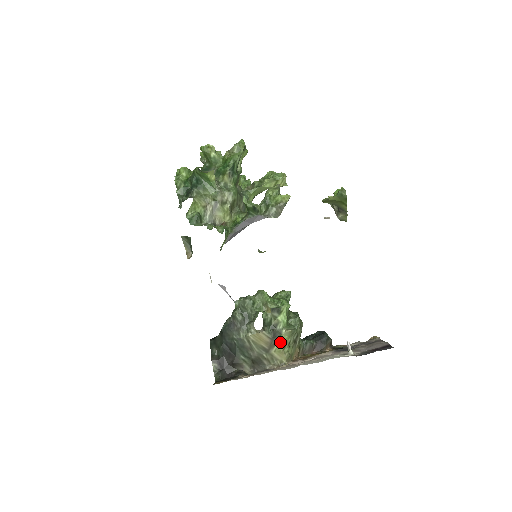
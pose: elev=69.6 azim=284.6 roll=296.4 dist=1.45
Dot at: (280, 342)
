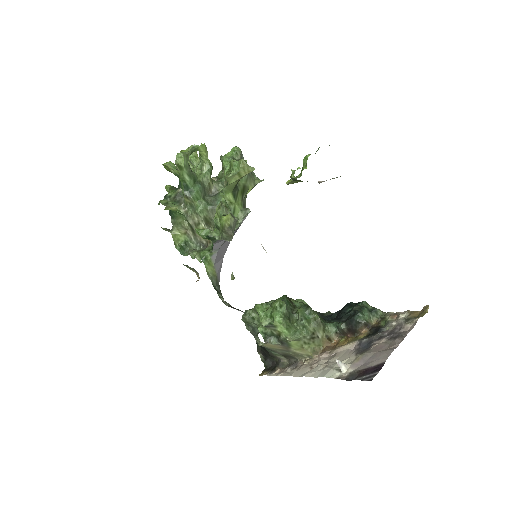
Dot at: (293, 345)
